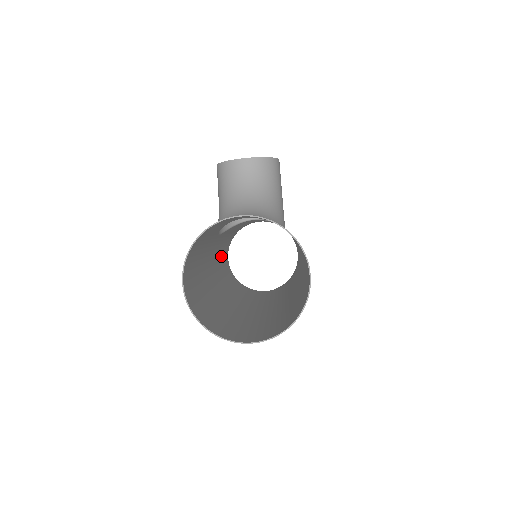
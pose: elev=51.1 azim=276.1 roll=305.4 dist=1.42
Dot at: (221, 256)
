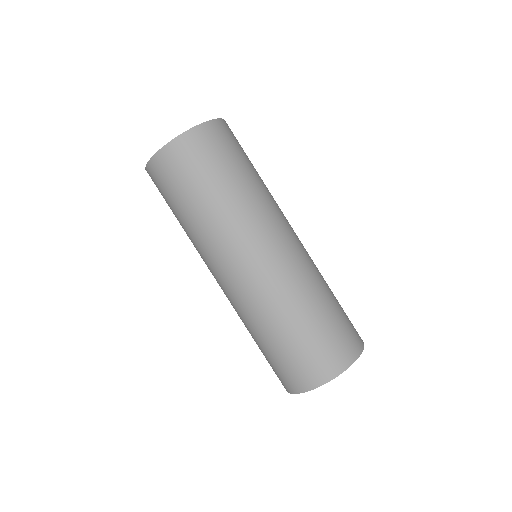
Dot at: occluded
